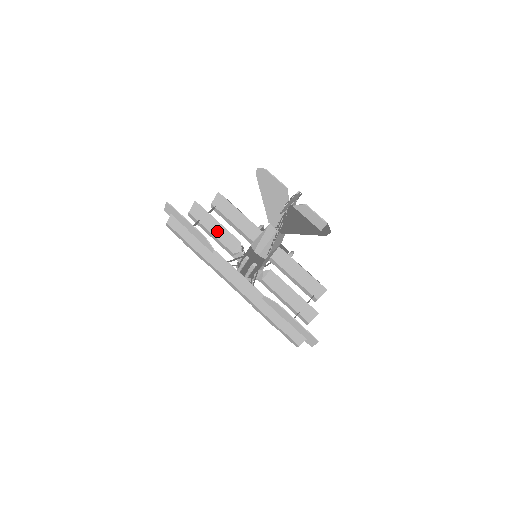
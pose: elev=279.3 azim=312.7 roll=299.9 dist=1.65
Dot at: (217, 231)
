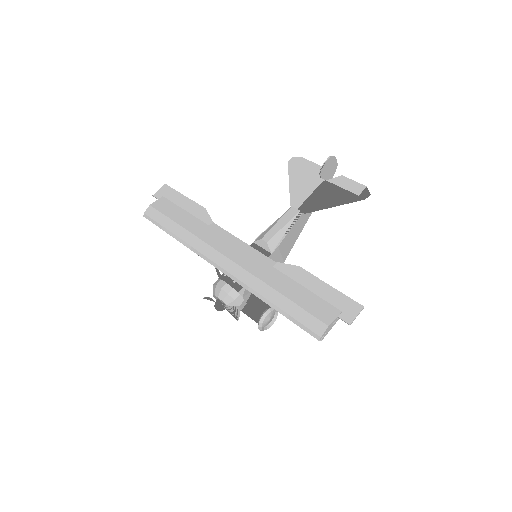
Dot at: occluded
